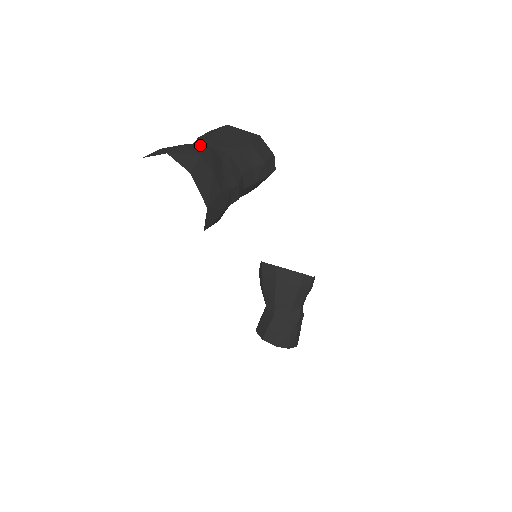
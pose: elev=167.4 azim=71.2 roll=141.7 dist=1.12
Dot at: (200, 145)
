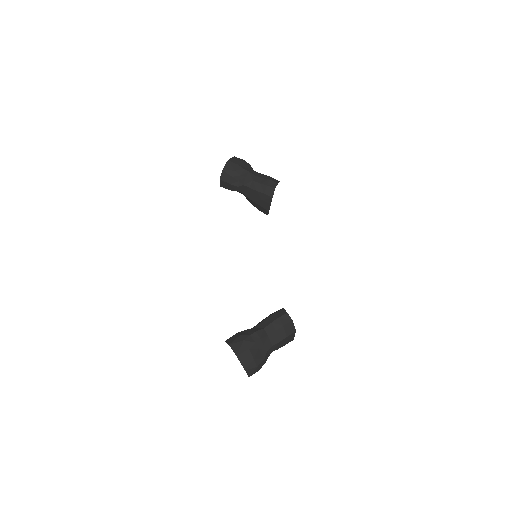
Dot at: occluded
